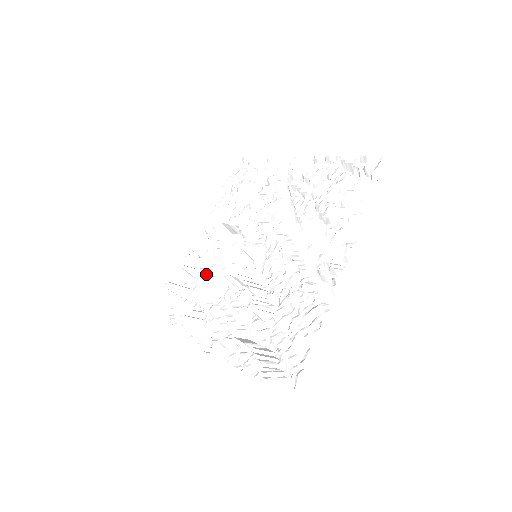
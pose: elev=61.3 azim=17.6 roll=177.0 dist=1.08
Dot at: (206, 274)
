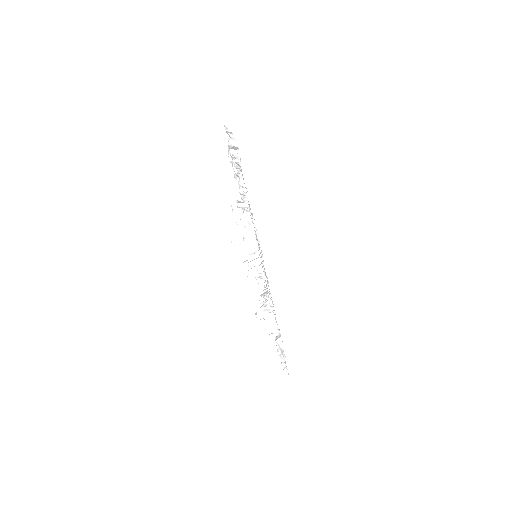
Dot at: occluded
